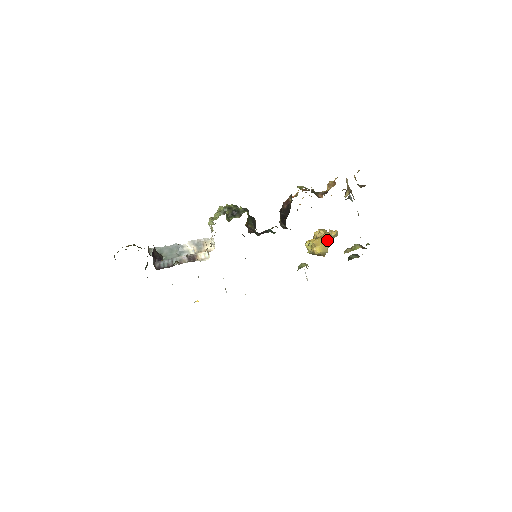
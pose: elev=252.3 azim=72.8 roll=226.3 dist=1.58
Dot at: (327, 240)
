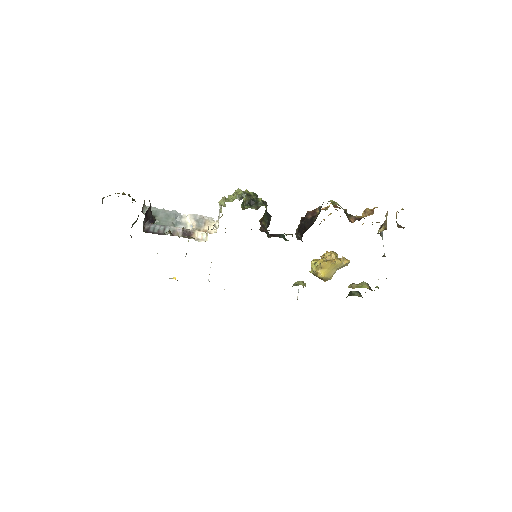
Dot at: (336, 266)
